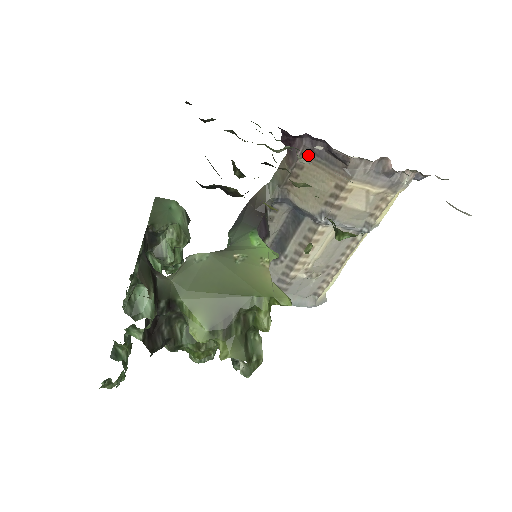
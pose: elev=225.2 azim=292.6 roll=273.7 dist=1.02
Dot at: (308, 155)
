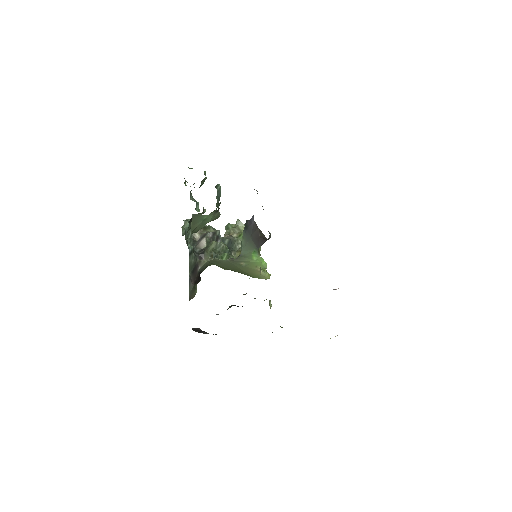
Dot at: occluded
